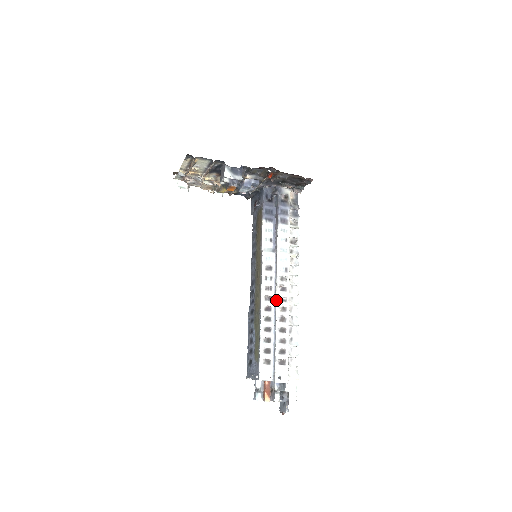
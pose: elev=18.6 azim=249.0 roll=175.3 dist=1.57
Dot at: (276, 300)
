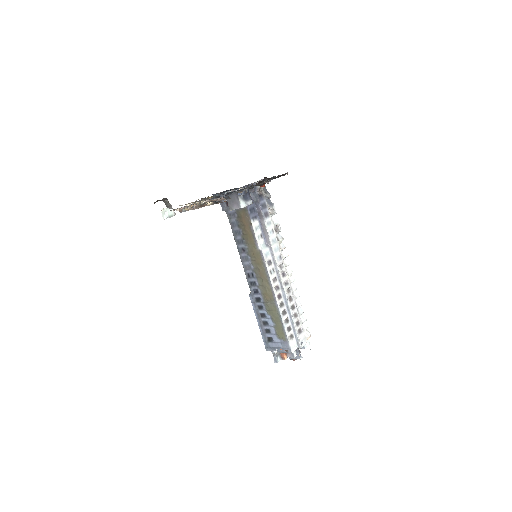
Dot at: (283, 287)
